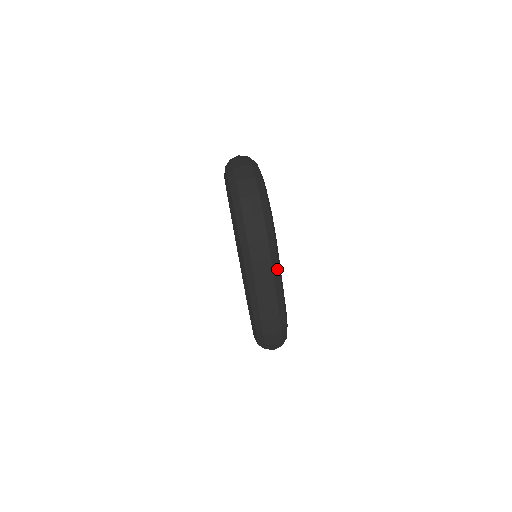
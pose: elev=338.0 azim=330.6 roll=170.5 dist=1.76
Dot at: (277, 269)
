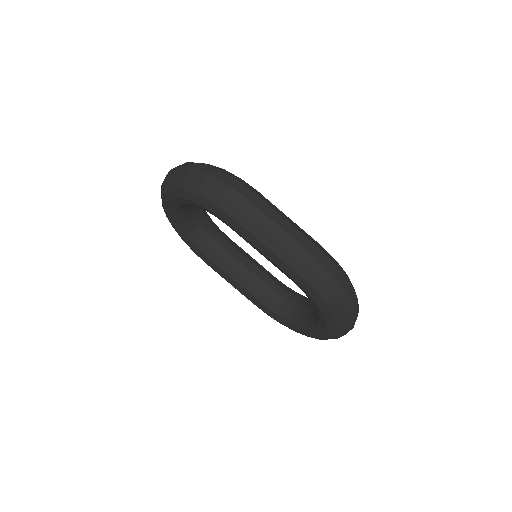
Dot at: (273, 206)
